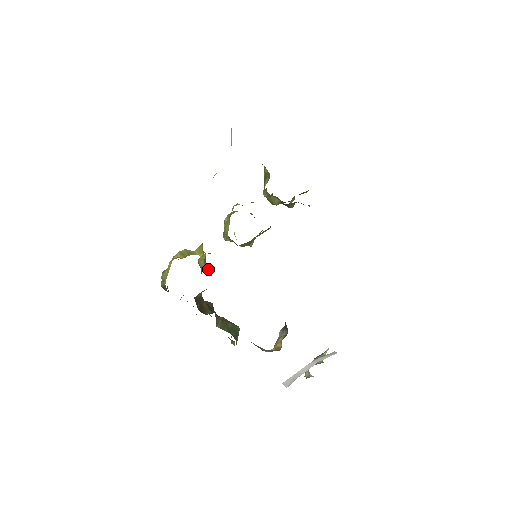
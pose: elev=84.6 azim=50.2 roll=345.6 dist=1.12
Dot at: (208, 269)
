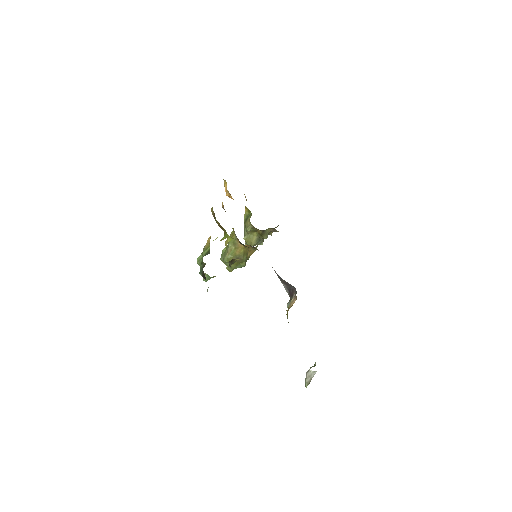
Dot at: occluded
